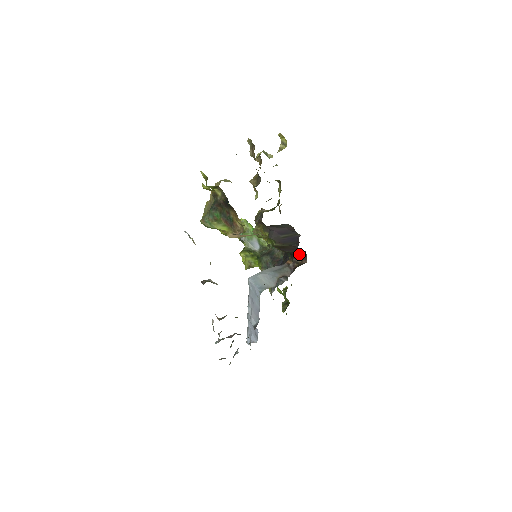
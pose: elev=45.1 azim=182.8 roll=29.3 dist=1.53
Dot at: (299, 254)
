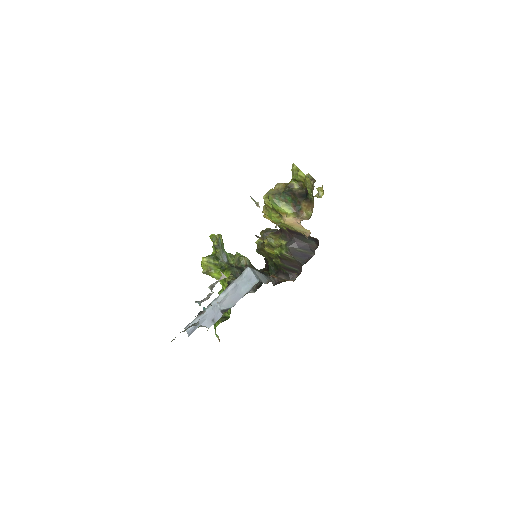
Dot at: (290, 273)
